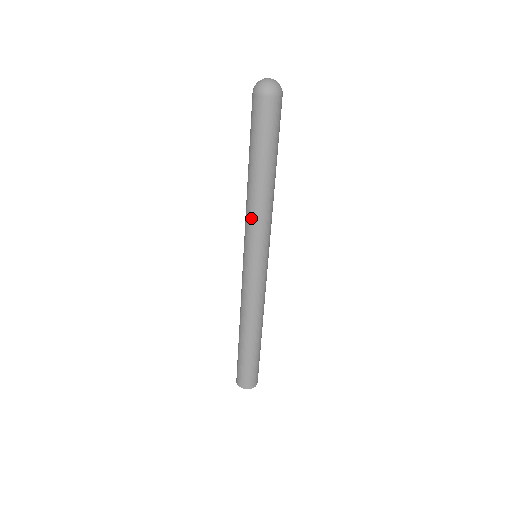
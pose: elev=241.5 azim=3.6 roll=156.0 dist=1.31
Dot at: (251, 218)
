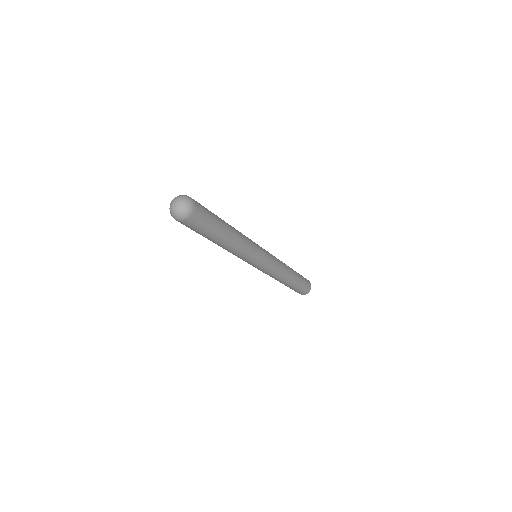
Dot at: occluded
